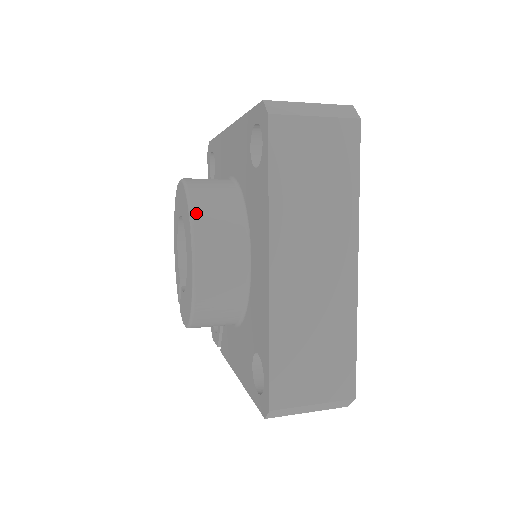
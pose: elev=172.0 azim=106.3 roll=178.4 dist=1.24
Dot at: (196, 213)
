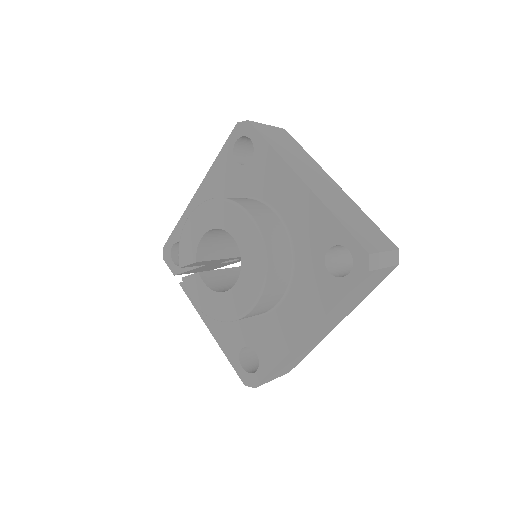
Dot at: (269, 276)
